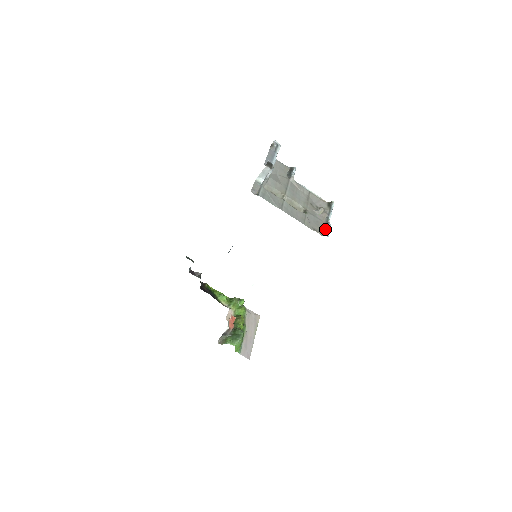
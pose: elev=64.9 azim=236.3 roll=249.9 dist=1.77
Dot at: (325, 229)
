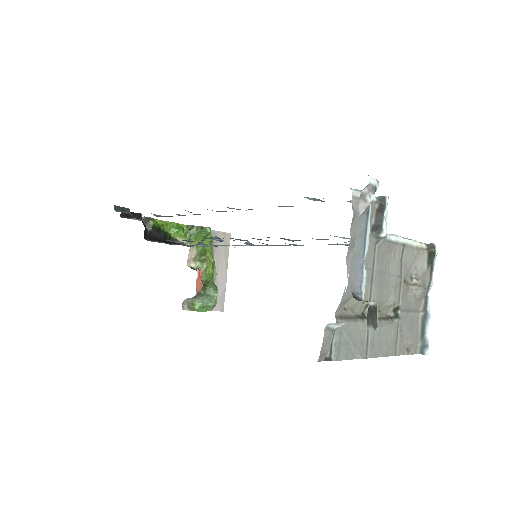
Dot at: (422, 333)
